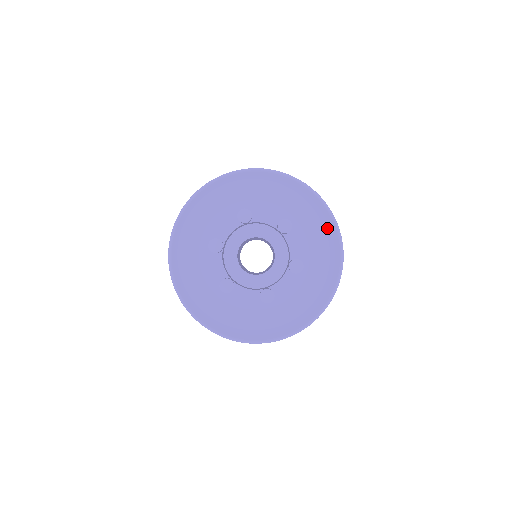
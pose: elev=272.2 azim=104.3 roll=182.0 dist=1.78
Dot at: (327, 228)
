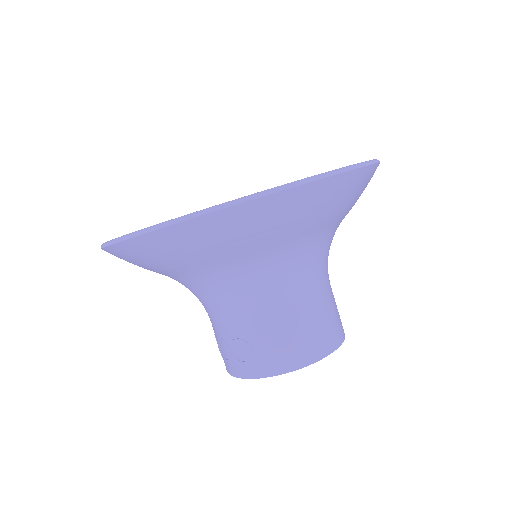
Dot at: occluded
